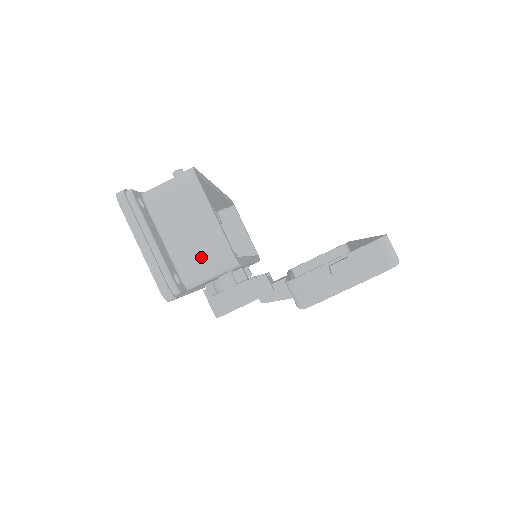
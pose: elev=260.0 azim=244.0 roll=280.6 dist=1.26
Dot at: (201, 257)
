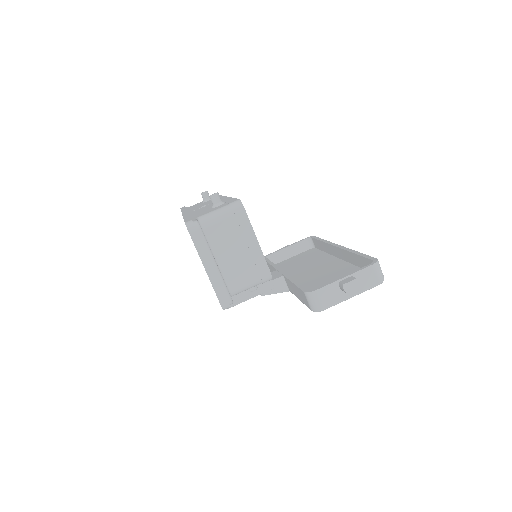
Dot at: (245, 274)
